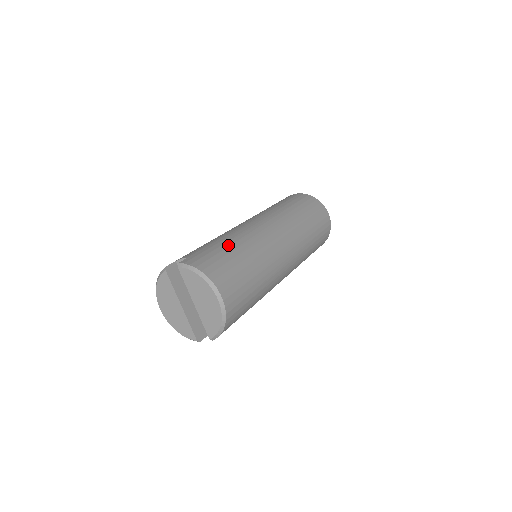
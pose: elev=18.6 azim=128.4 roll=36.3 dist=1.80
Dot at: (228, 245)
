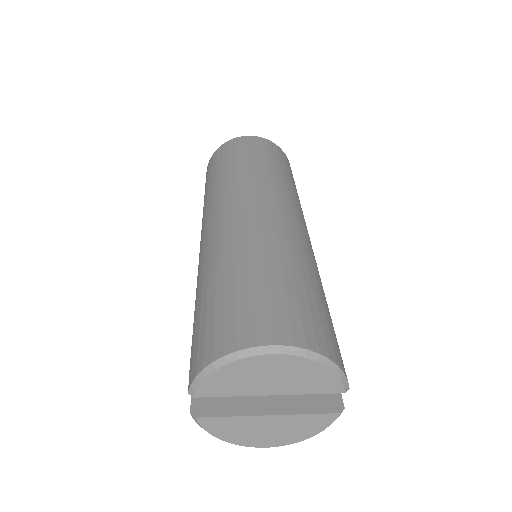
Dot at: (205, 293)
